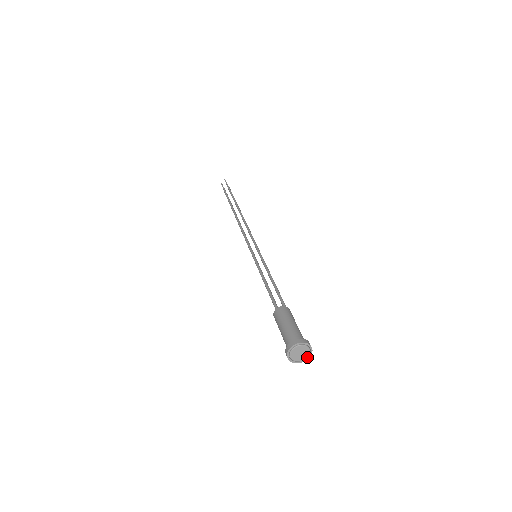
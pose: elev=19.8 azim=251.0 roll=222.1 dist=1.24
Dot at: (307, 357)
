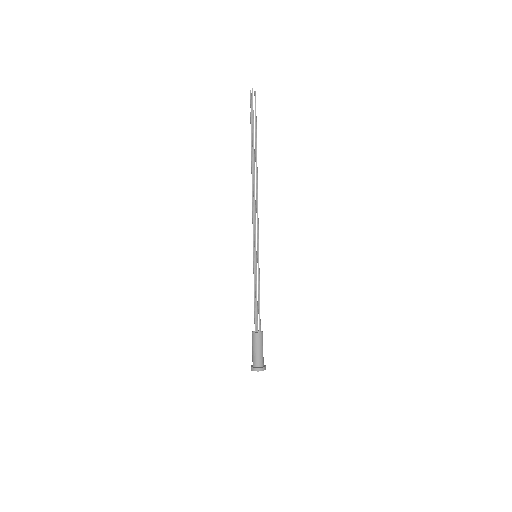
Dot at: (264, 369)
